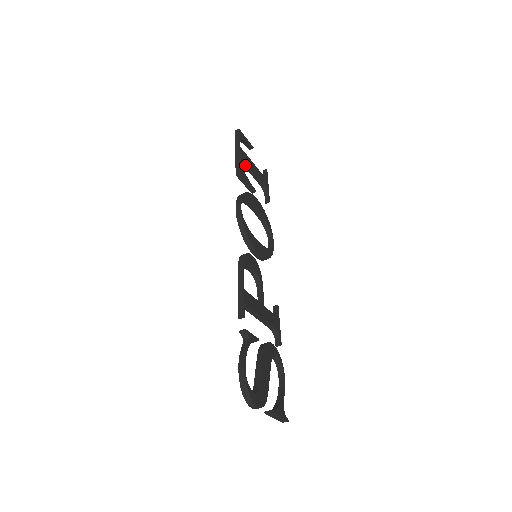
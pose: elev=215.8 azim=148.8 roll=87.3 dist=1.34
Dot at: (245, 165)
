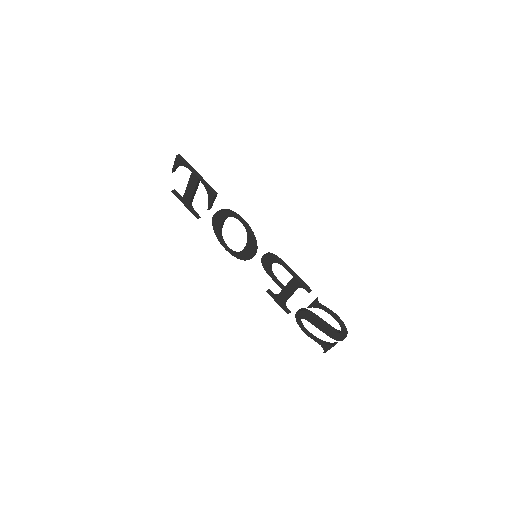
Dot at: (196, 186)
